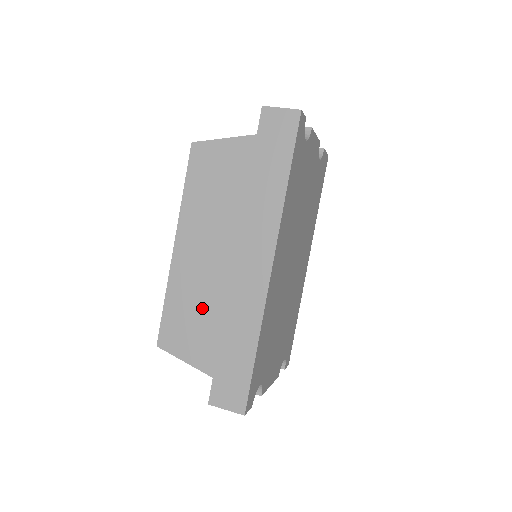
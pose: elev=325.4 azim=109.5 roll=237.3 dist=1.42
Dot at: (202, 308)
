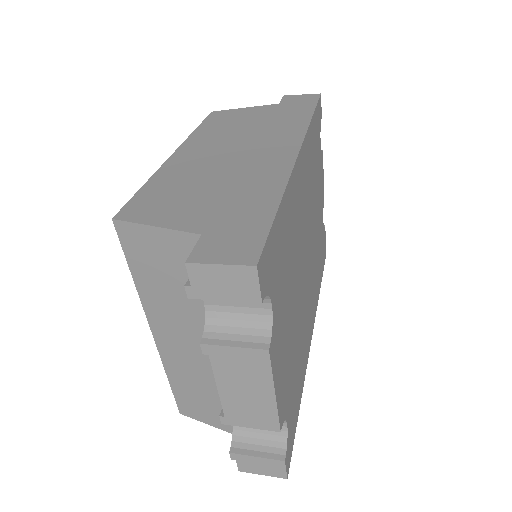
Dot at: (199, 183)
